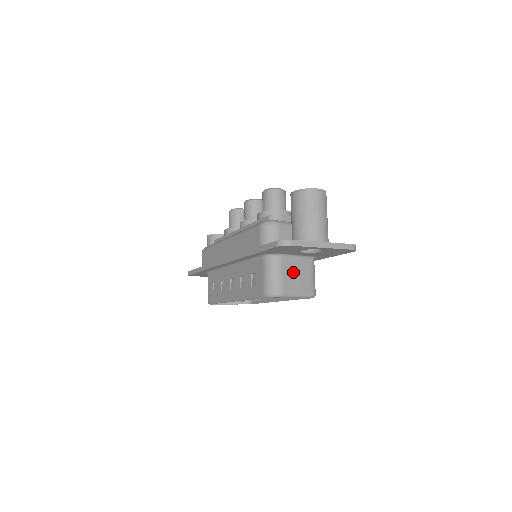
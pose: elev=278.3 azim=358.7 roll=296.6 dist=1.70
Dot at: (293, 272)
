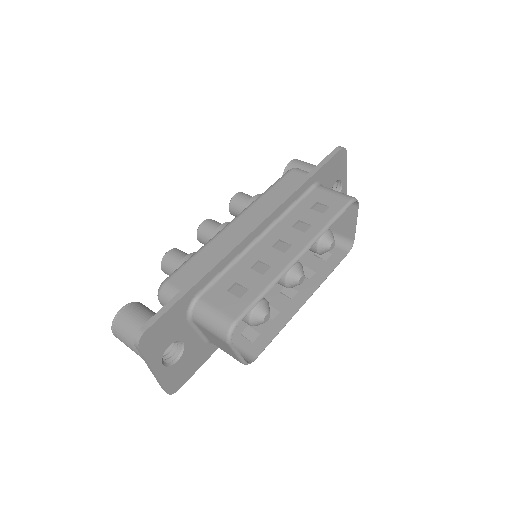
Dot at: occluded
